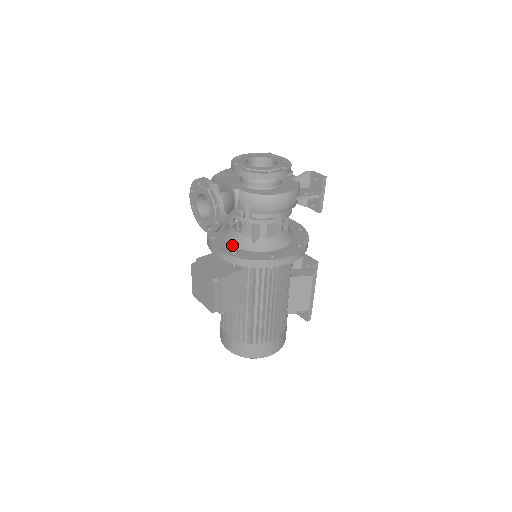
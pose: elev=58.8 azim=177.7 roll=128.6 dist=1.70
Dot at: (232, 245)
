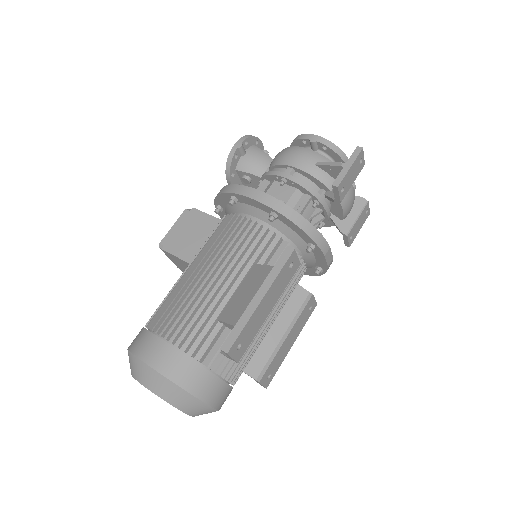
Dot at: occluded
